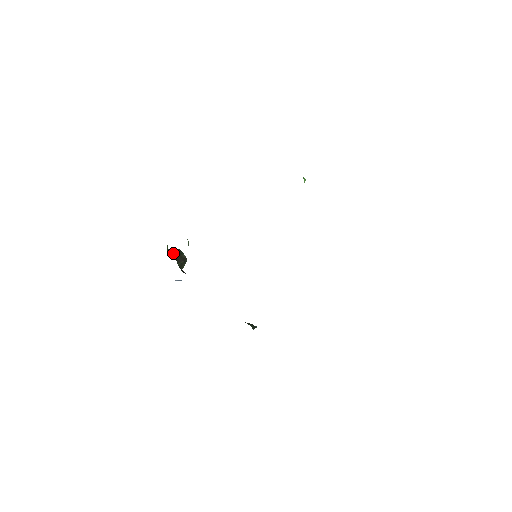
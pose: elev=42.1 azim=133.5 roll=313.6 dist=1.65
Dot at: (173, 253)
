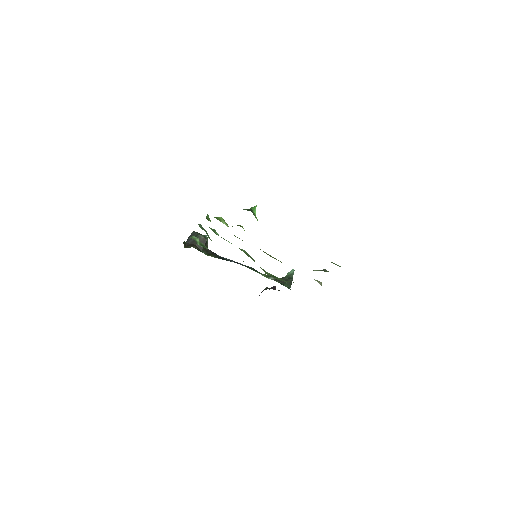
Dot at: (192, 244)
